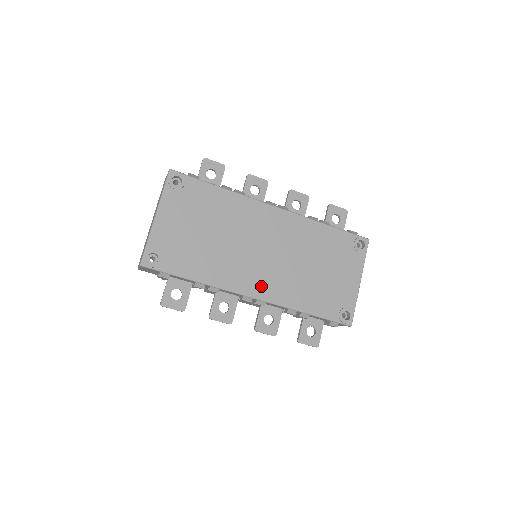
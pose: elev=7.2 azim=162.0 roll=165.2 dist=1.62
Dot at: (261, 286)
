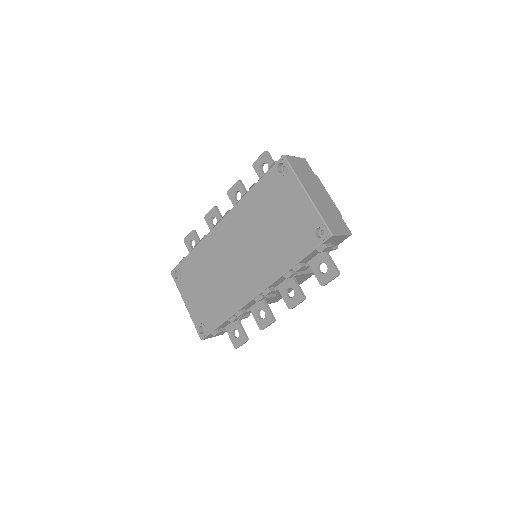
Dot at: (255, 282)
